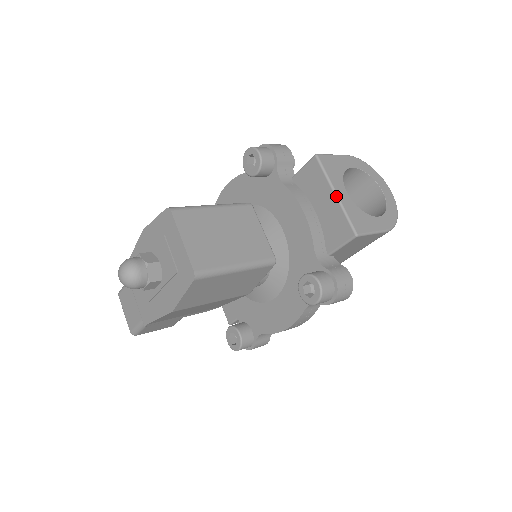
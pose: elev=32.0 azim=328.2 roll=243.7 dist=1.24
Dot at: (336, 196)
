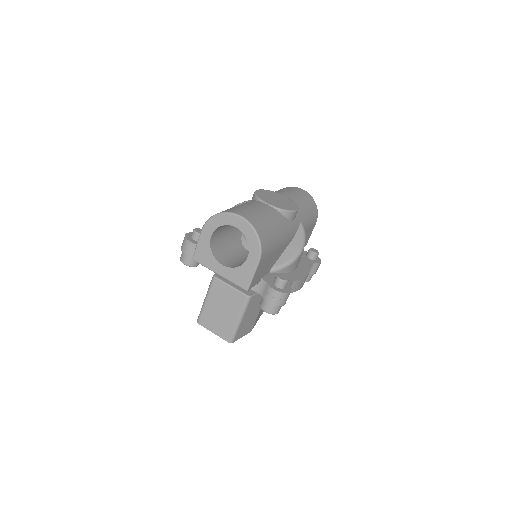
Dot at: occluded
